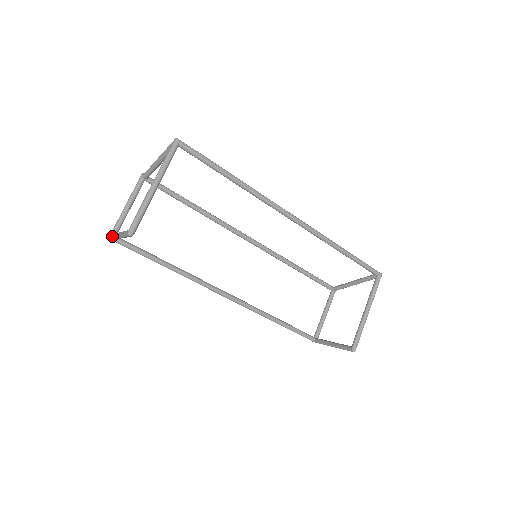
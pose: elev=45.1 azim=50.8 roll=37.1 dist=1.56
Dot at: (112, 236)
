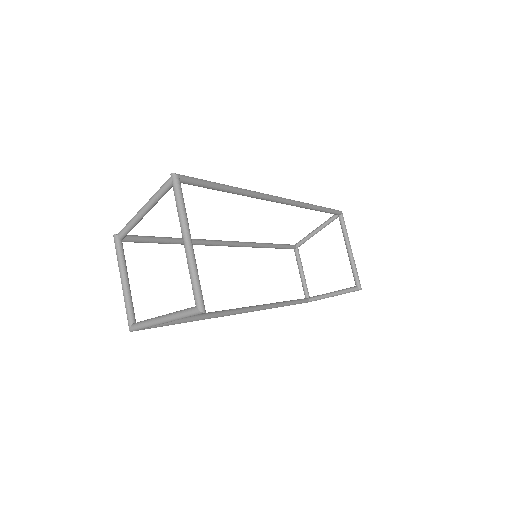
Dot at: (142, 326)
